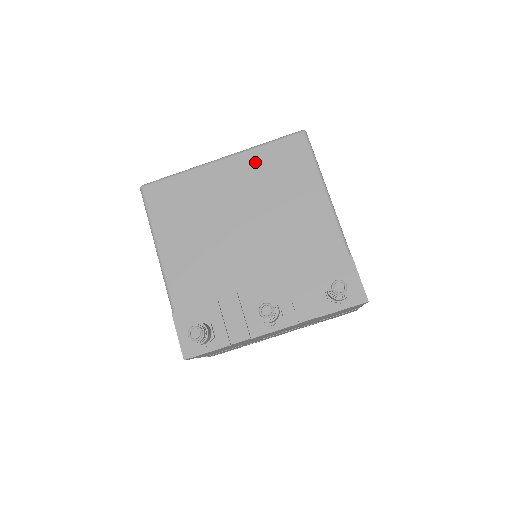
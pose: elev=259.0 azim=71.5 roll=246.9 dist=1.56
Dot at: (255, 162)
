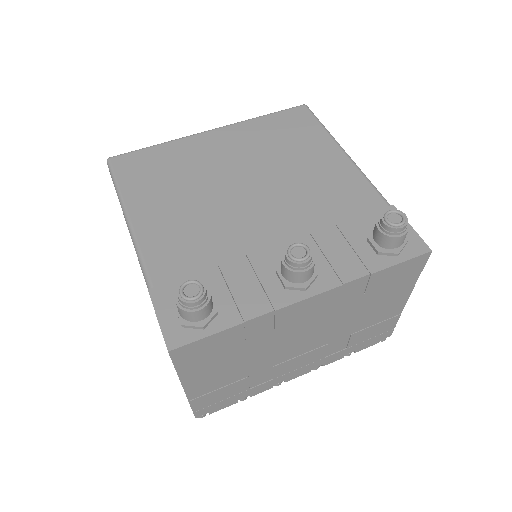
Dot at: (253, 130)
